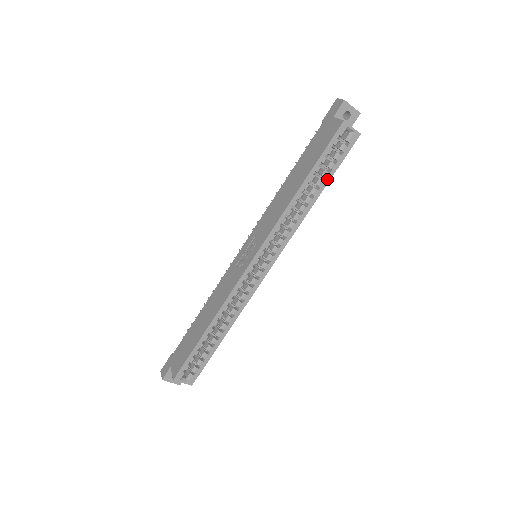
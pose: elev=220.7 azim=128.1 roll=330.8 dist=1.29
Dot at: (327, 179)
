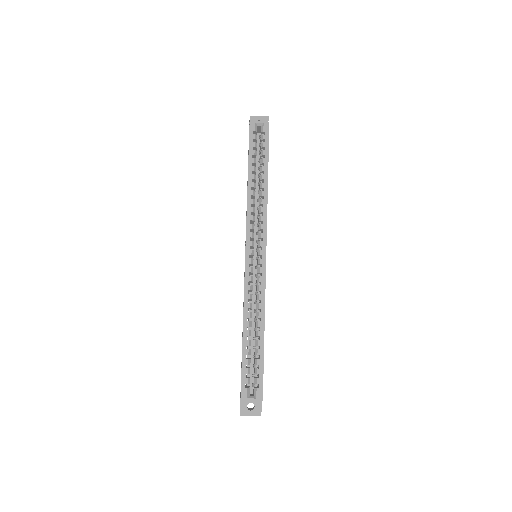
Dot at: (266, 163)
